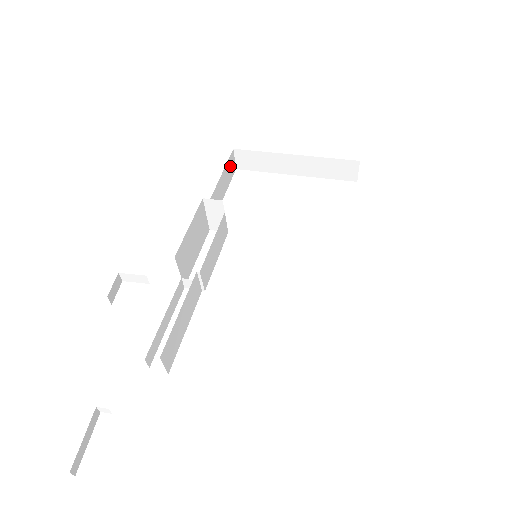
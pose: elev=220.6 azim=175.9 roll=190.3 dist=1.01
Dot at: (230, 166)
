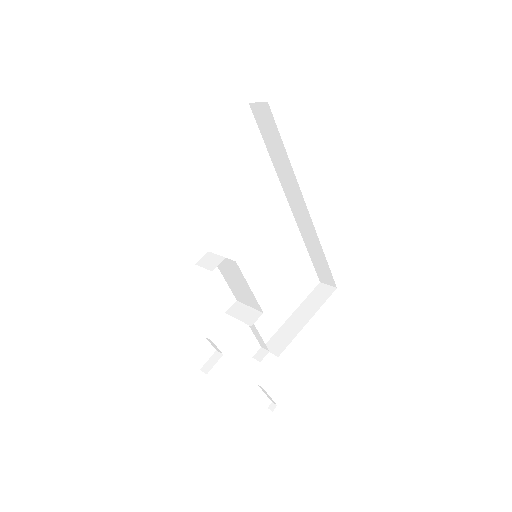
Dot at: occluded
